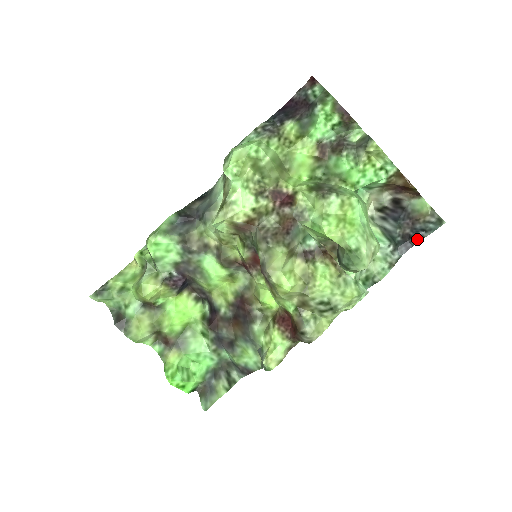
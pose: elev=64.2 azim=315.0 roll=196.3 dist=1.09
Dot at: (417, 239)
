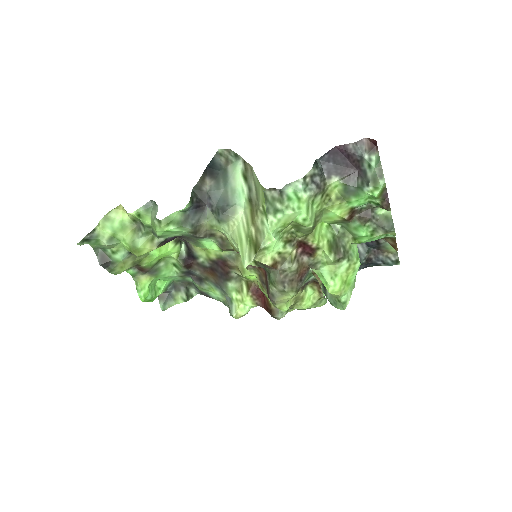
Dot at: (375, 265)
